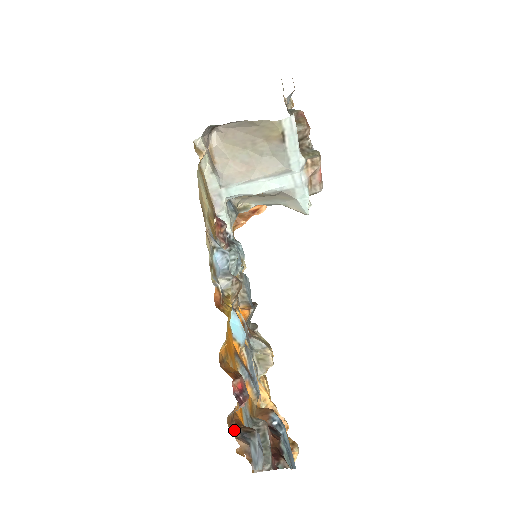
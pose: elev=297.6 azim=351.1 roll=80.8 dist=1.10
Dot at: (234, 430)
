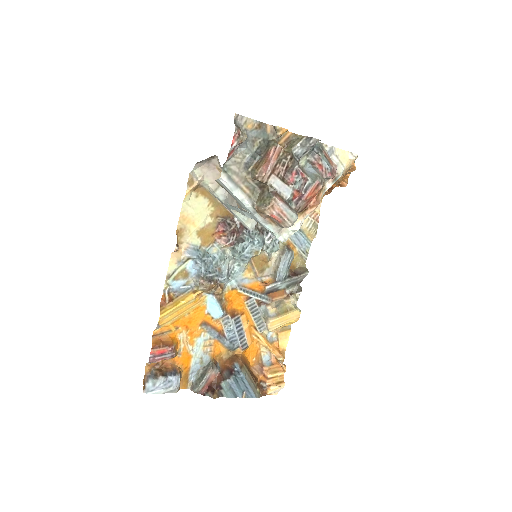
Dot at: (148, 370)
